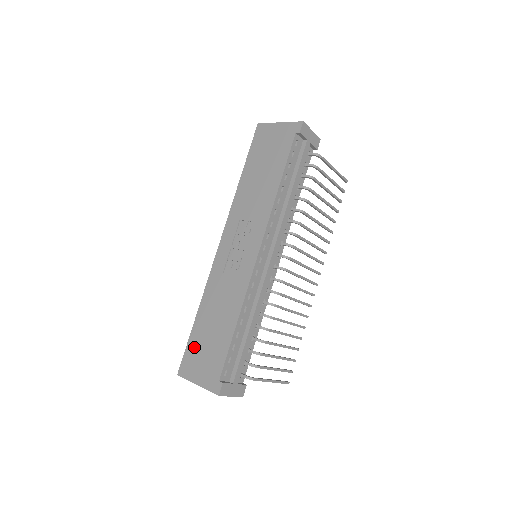
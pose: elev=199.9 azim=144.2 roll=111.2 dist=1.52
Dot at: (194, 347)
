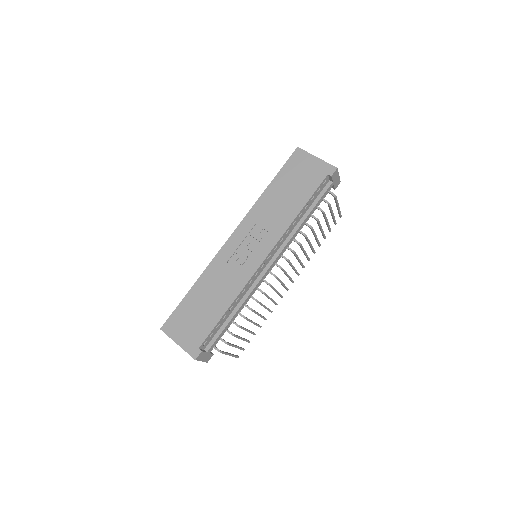
Dot at: (183, 312)
